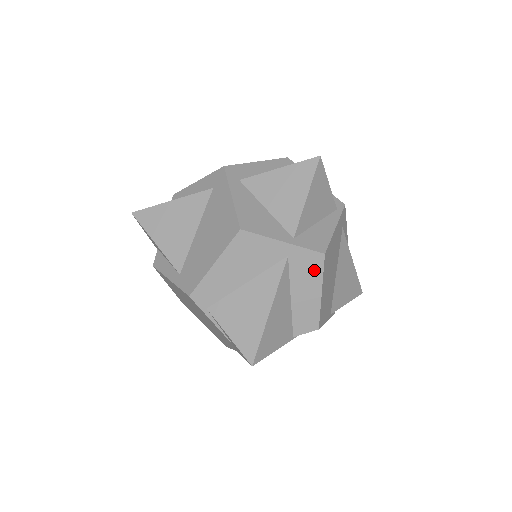
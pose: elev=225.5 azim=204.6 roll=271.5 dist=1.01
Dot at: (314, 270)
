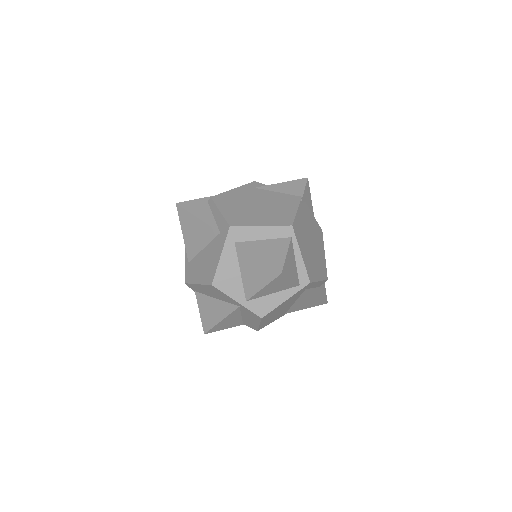
Dot at: (255, 318)
